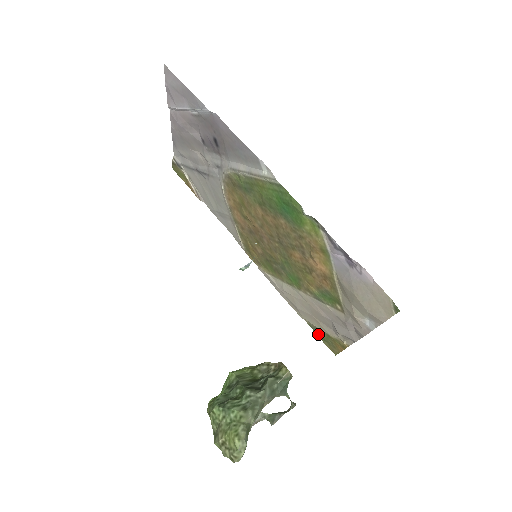
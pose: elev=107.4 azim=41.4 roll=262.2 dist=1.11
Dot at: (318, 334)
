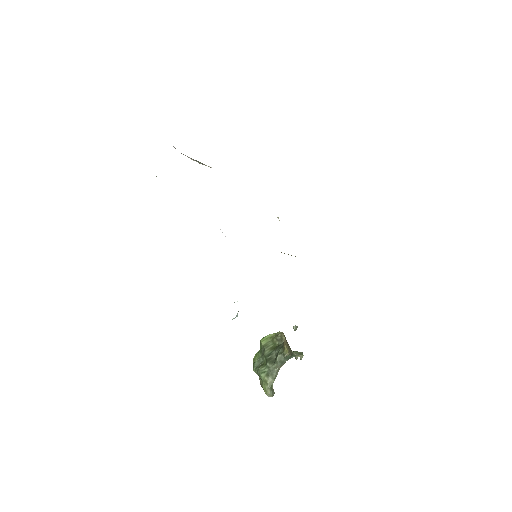
Dot at: occluded
